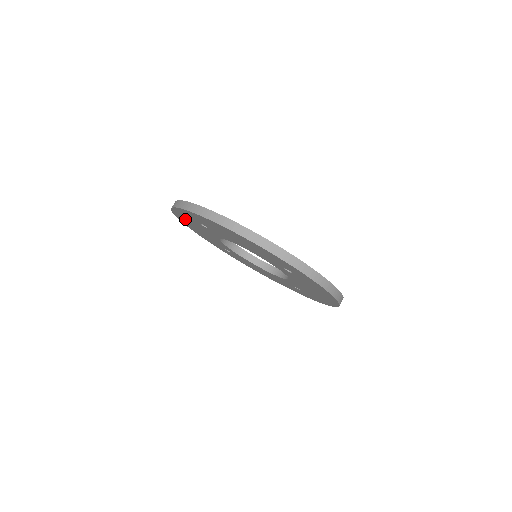
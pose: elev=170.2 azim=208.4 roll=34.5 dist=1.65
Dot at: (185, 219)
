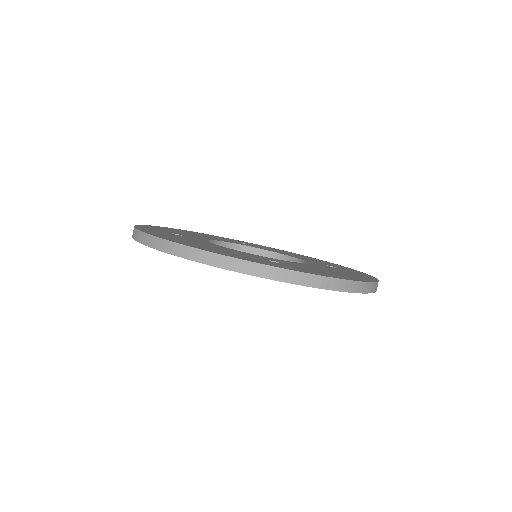
Dot at: occluded
